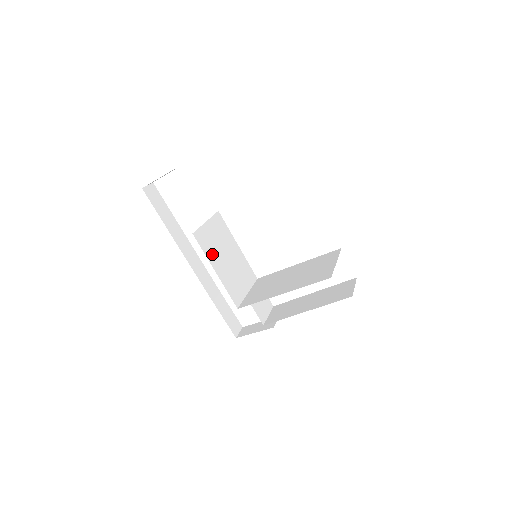
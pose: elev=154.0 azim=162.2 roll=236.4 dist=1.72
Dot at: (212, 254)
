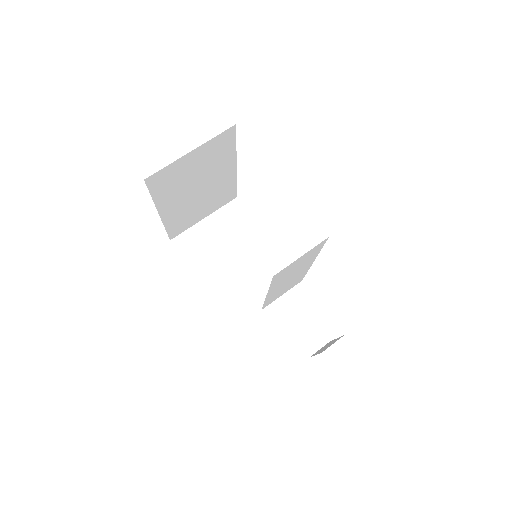
Dot at: (202, 260)
